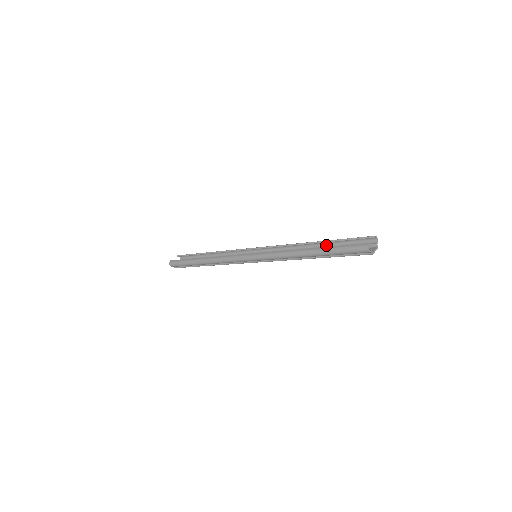
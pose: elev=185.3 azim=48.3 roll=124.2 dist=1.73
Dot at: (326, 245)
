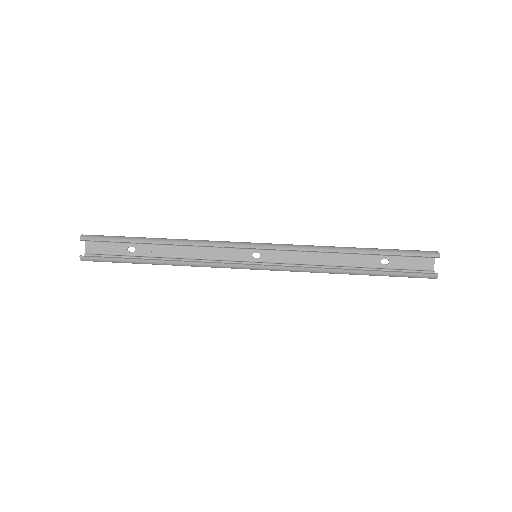
Dot at: (367, 251)
